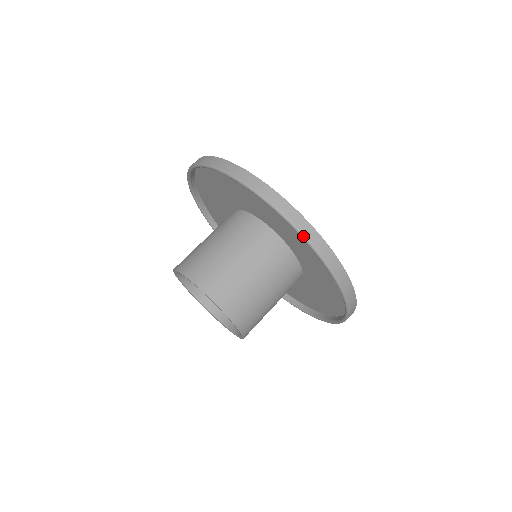
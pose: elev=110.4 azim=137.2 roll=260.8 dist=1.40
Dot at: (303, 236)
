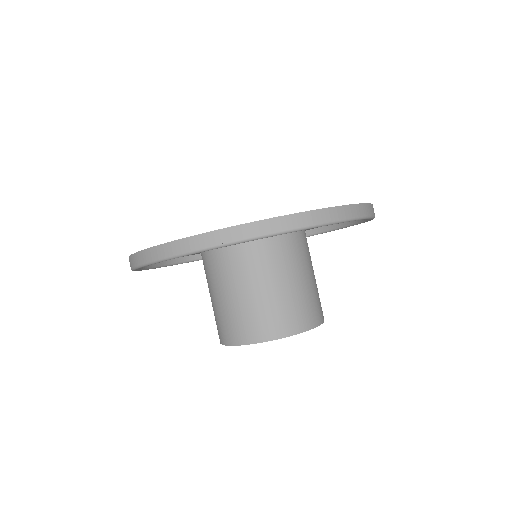
Dot at: (281, 233)
